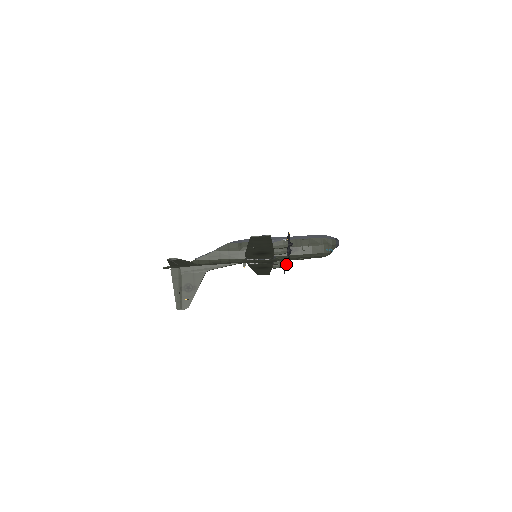
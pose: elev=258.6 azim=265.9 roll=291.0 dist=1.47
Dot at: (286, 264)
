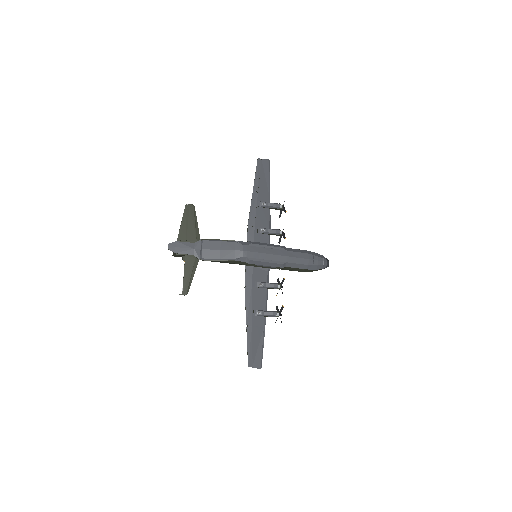
Dot at: (280, 241)
